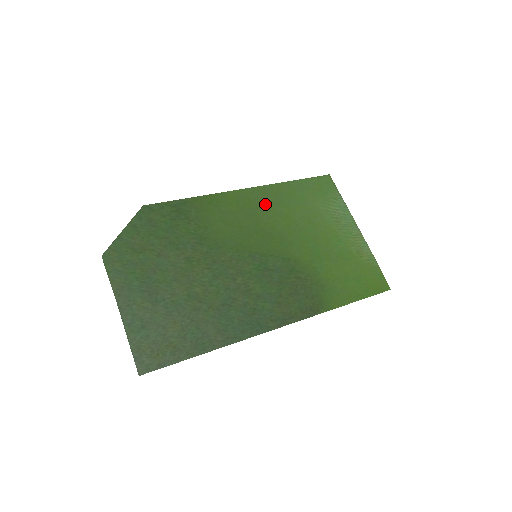
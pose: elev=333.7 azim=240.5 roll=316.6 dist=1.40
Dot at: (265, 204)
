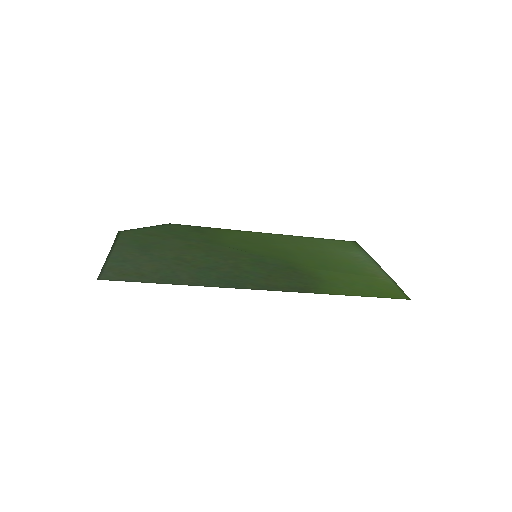
Dot at: (280, 240)
